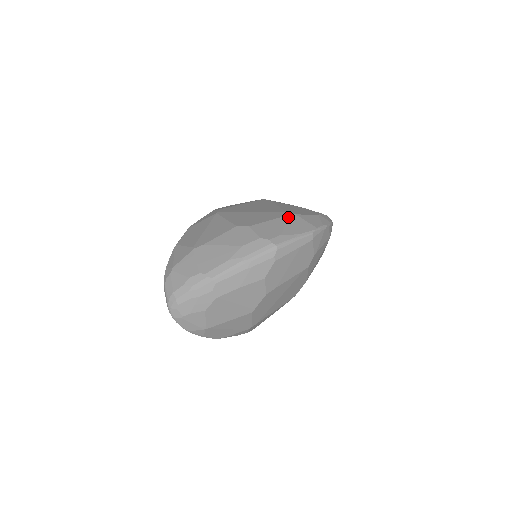
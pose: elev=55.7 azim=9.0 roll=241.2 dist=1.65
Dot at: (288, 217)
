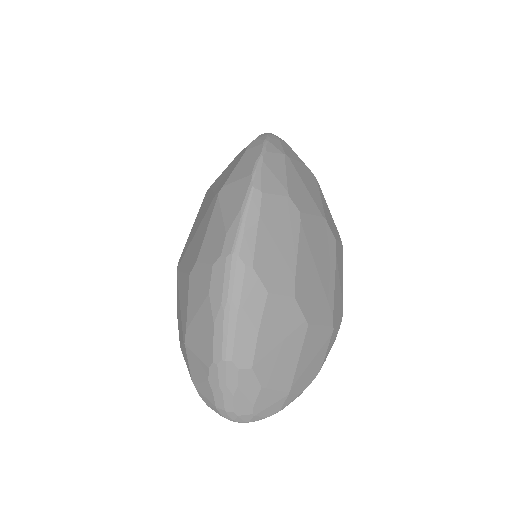
Dot at: (218, 201)
